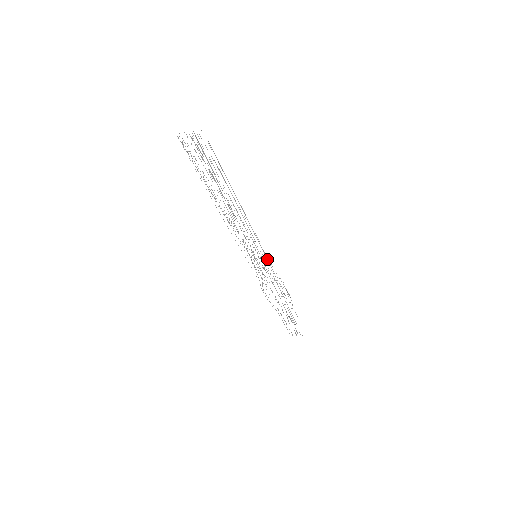
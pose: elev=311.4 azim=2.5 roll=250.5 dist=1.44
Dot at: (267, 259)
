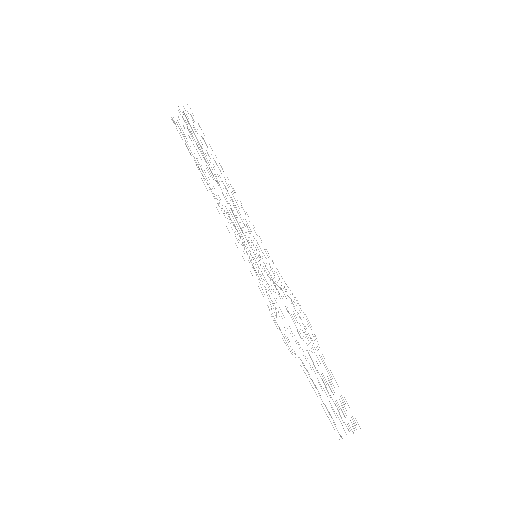
Dot at: occluded
